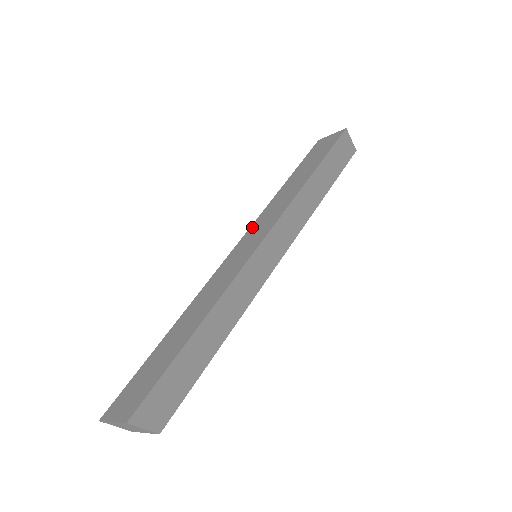
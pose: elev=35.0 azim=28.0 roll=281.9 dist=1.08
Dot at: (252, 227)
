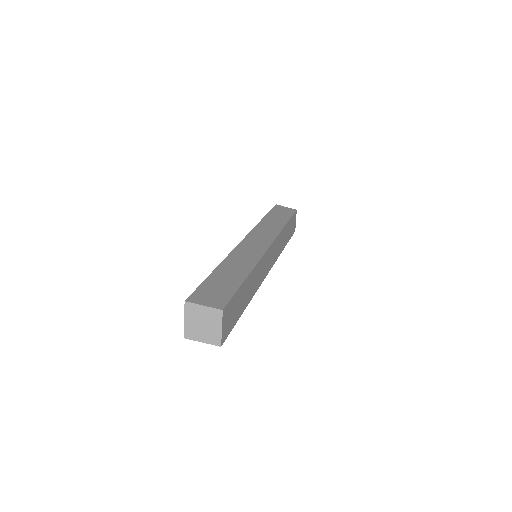
Dot at: occluded
